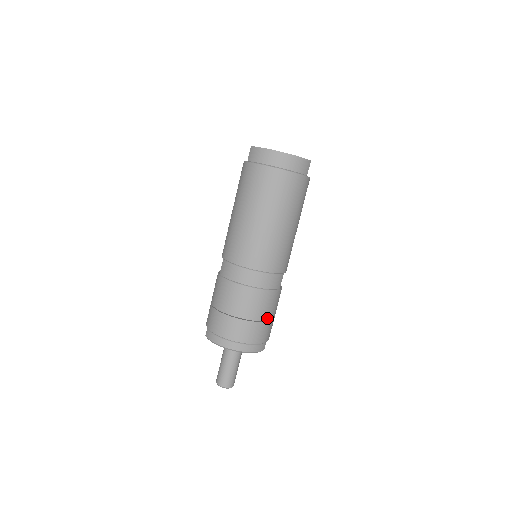
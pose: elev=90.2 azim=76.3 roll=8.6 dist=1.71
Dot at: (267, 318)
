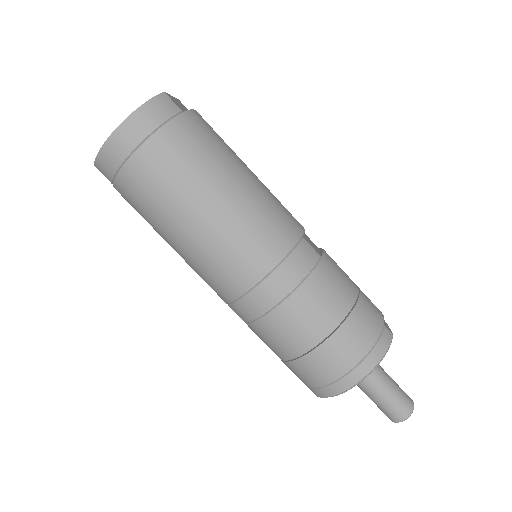
Dot at: (349, 303)
